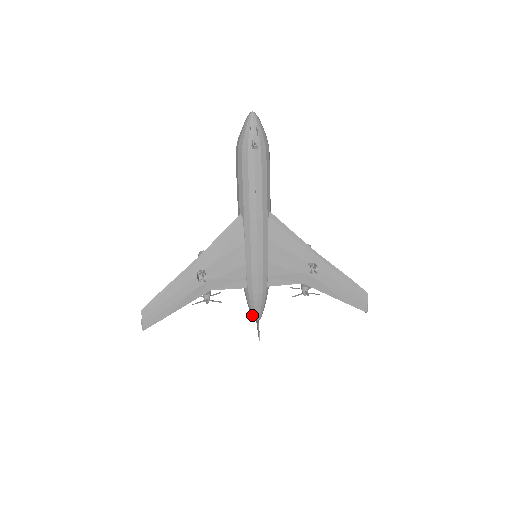
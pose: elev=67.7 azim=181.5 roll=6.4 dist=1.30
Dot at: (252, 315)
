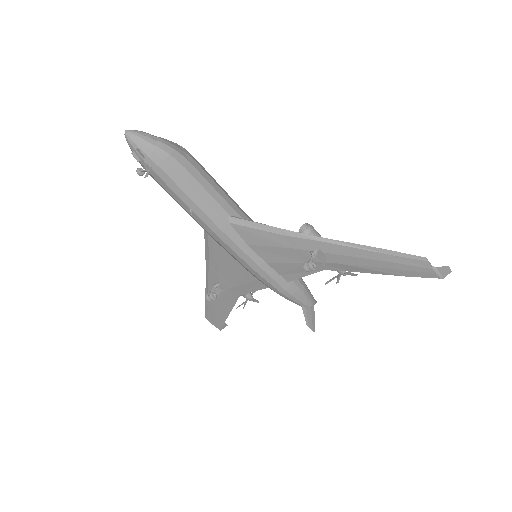
Dot at: occluded
